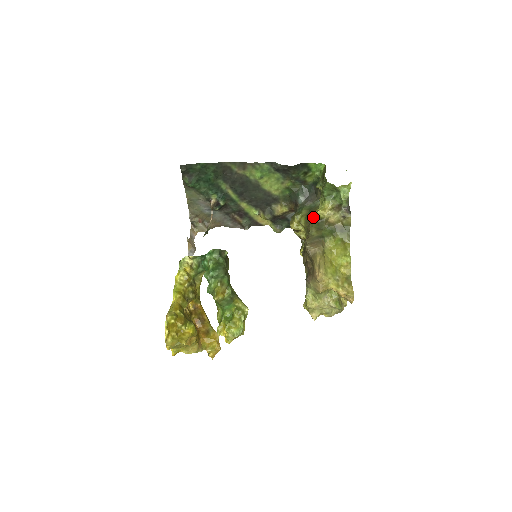
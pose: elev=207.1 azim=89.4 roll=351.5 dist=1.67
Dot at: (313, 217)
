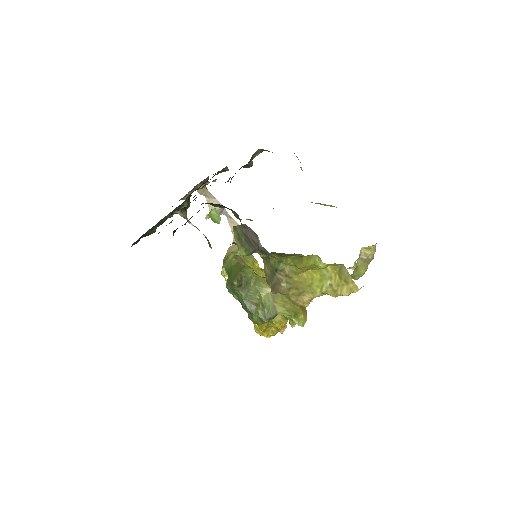
Dot at: occluded
